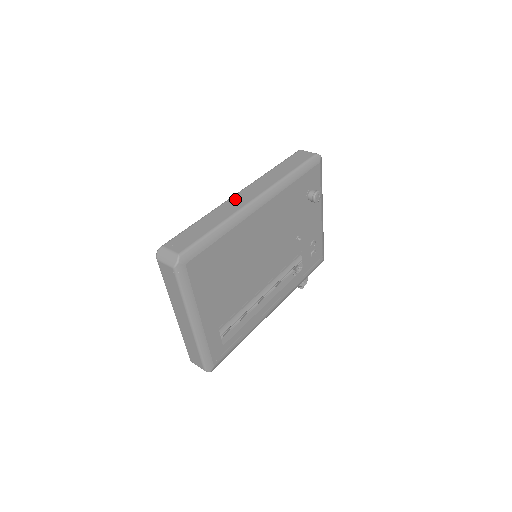
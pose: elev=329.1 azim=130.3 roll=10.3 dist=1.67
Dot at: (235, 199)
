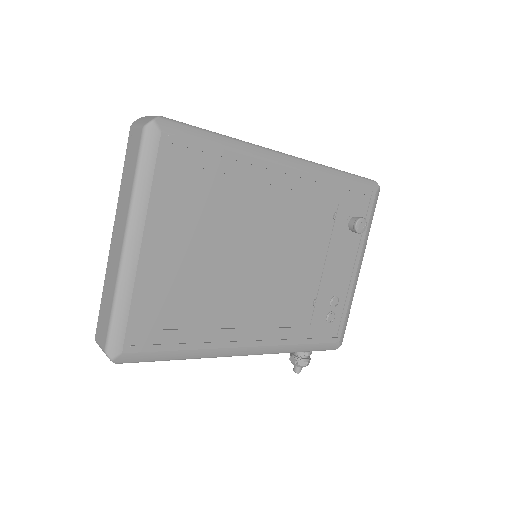
Dot at: occluded
